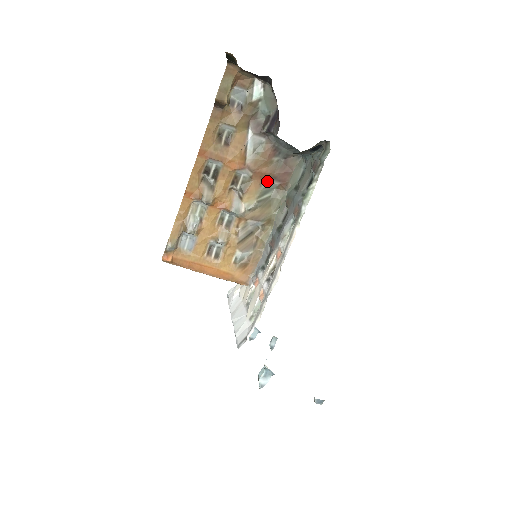
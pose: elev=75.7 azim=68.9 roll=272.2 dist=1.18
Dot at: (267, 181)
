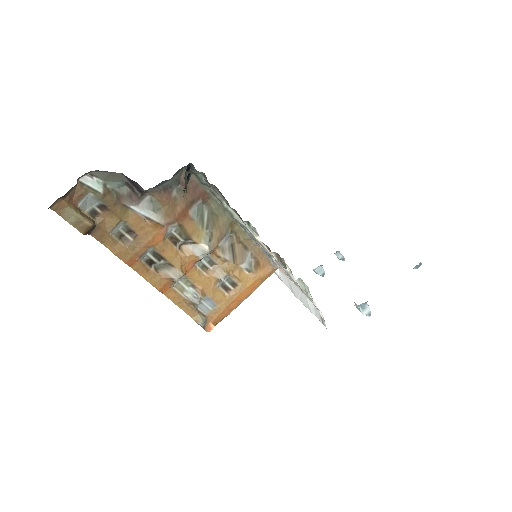
Dot at: (192, 211)
